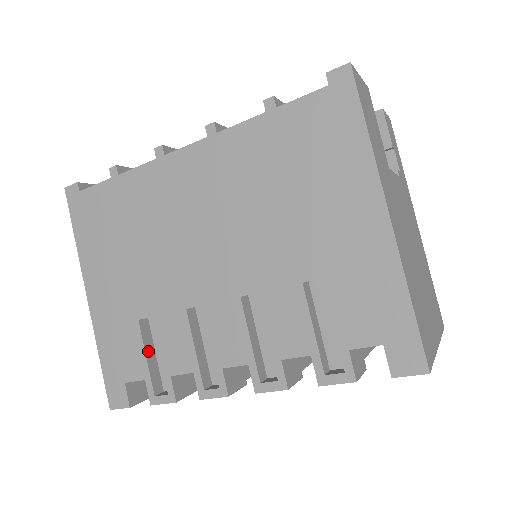
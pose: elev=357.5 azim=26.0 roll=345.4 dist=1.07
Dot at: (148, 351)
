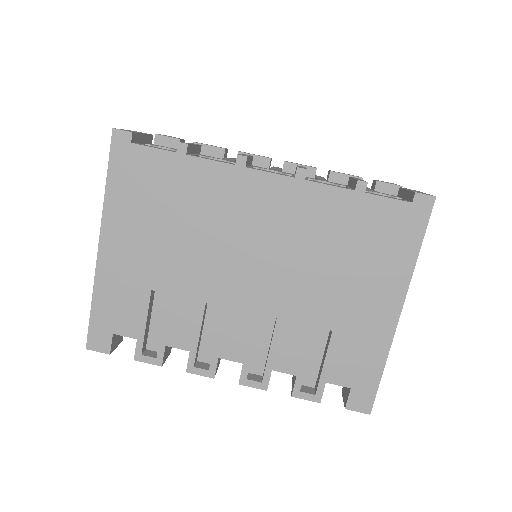
Dot at: (148, 317)
